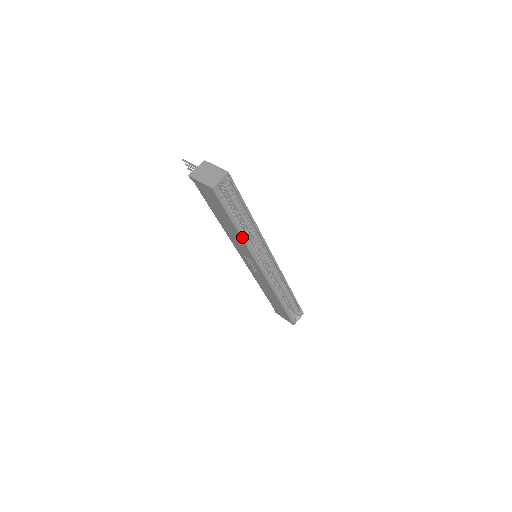
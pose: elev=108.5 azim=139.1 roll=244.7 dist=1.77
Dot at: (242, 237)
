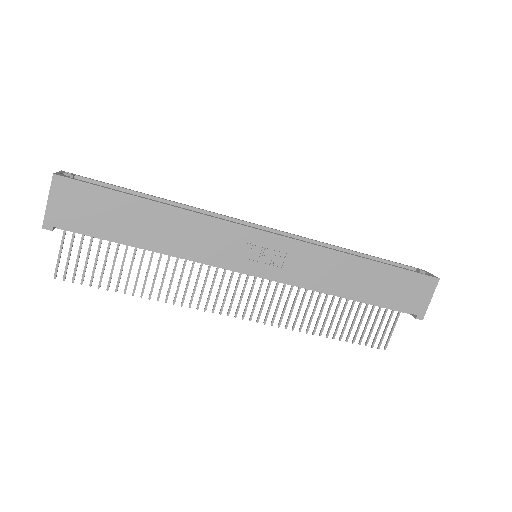
Dot at: (174, 207)
